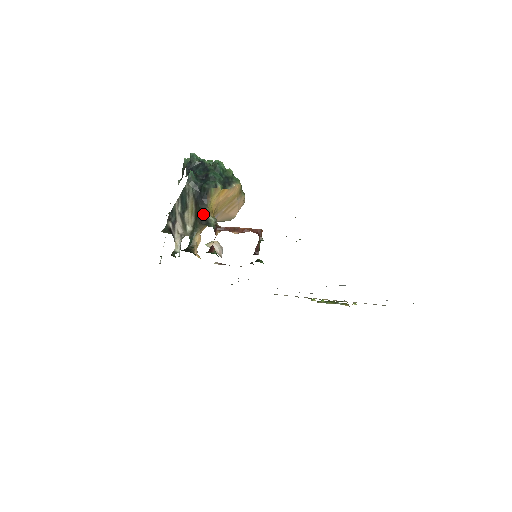
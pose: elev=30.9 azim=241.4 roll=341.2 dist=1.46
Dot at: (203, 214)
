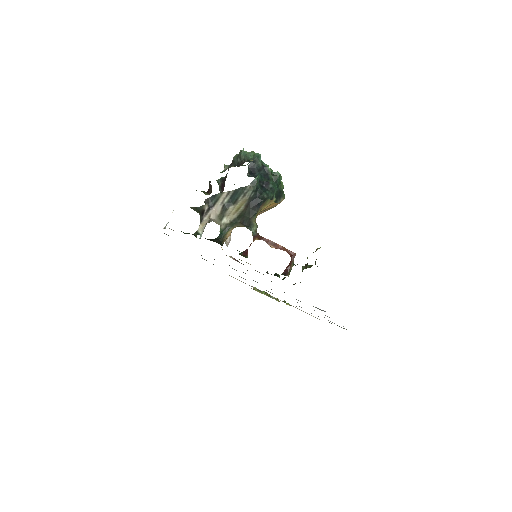
Dot at: (250, 218)
